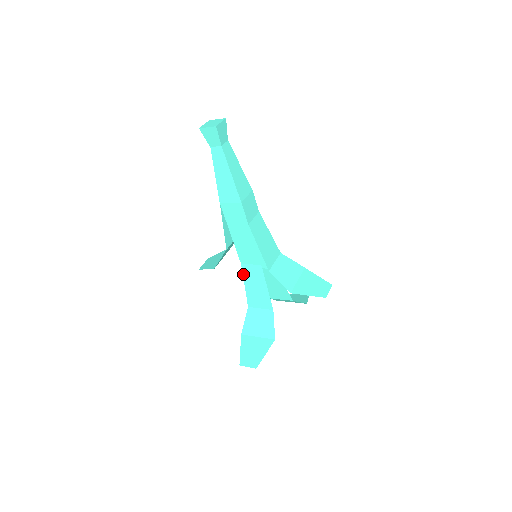
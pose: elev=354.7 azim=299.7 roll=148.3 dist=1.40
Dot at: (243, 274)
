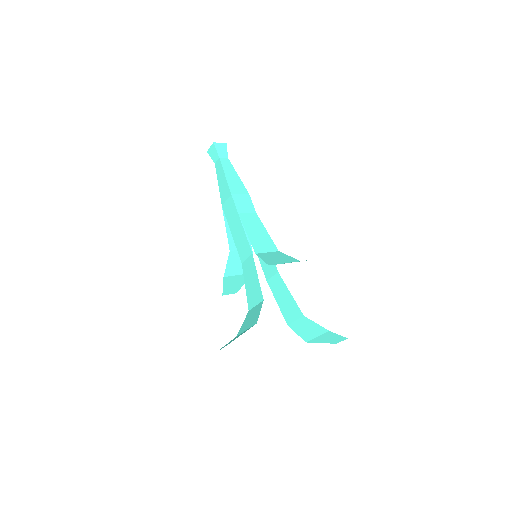
Dot at: (243, 274)
